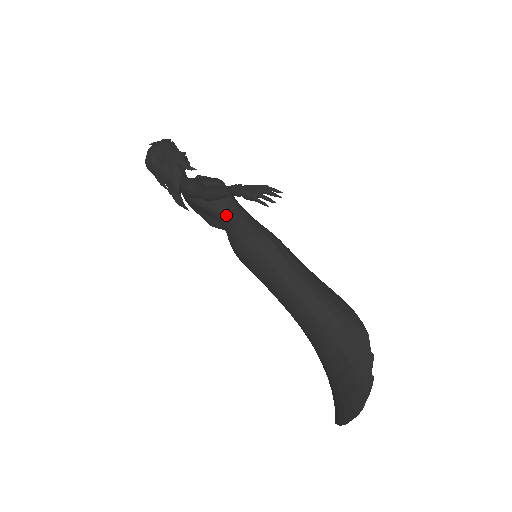
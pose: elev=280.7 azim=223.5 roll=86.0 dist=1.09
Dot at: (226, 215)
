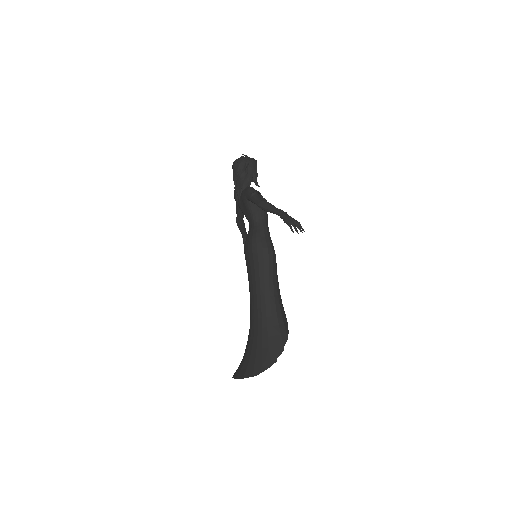
Dot at: (258, 222)
